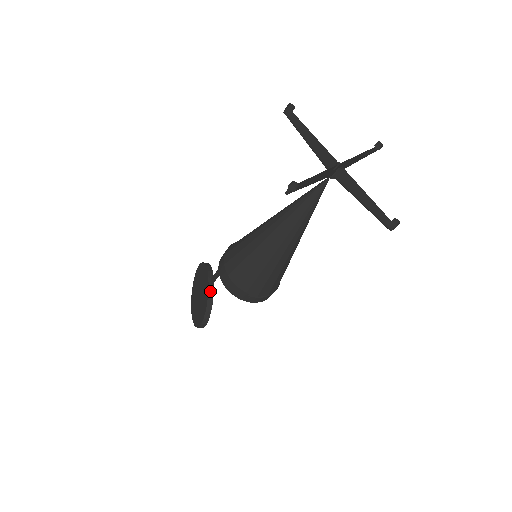
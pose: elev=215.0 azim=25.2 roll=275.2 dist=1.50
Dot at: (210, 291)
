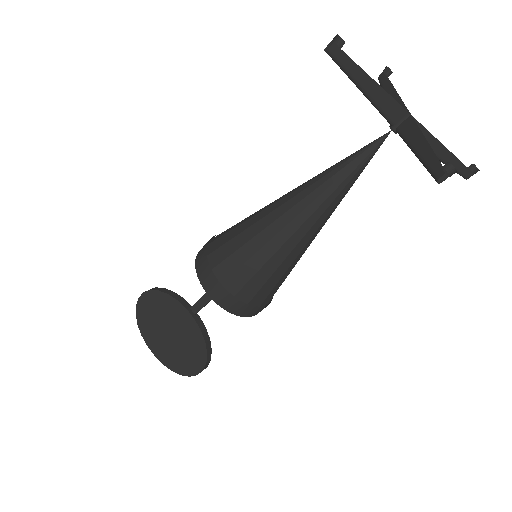
Dot at: (200, 325)
